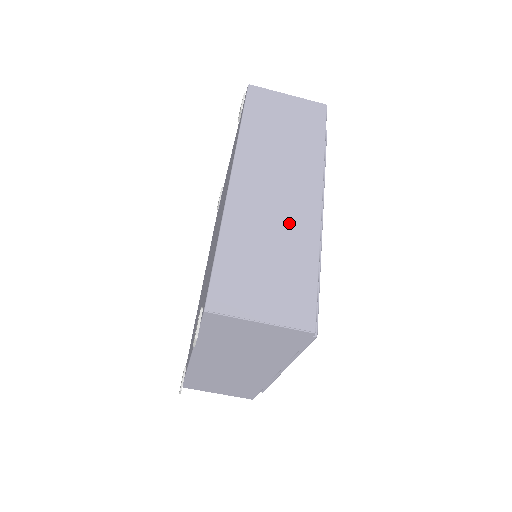
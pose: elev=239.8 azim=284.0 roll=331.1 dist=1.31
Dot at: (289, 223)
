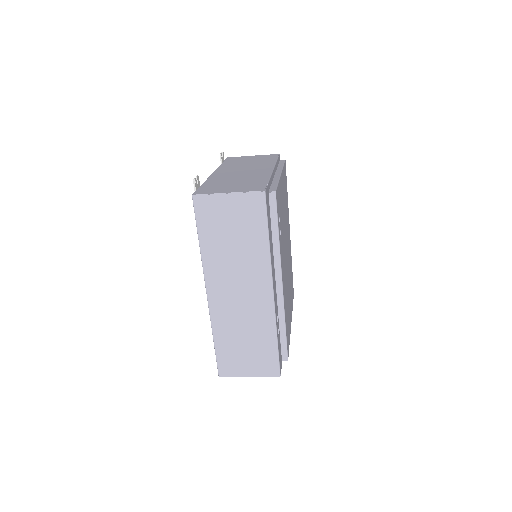
Dot at: (253, 316)
